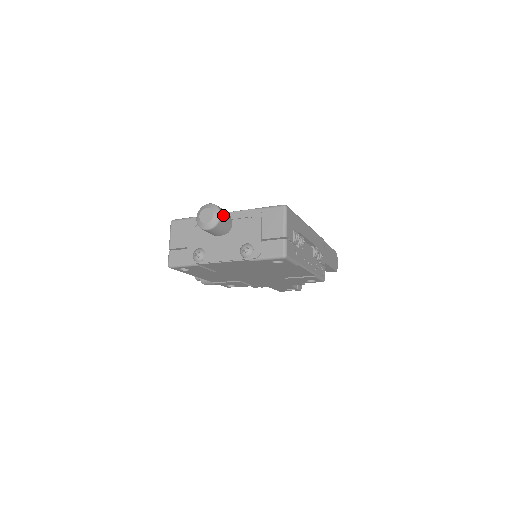
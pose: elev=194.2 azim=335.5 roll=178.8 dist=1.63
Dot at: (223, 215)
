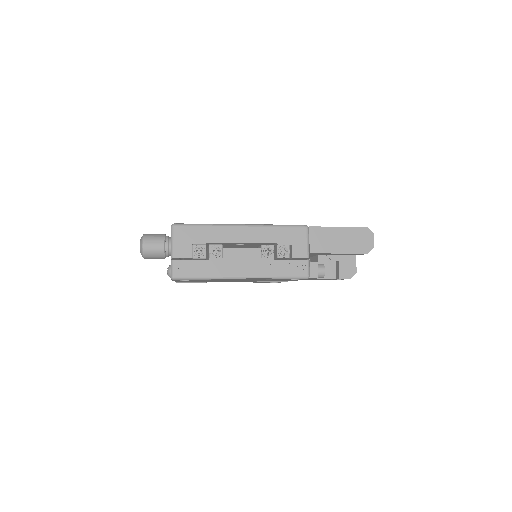
Dot at: (148, 243)
